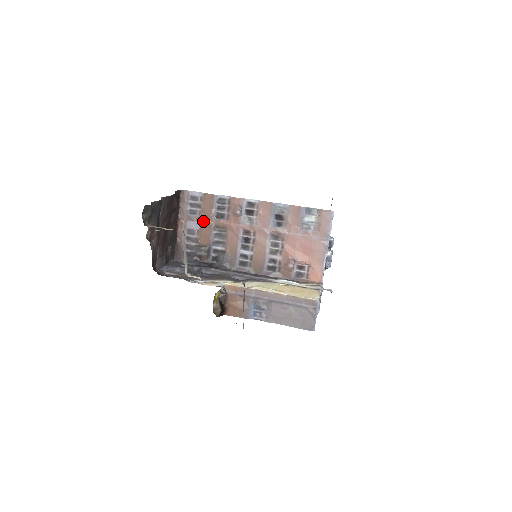
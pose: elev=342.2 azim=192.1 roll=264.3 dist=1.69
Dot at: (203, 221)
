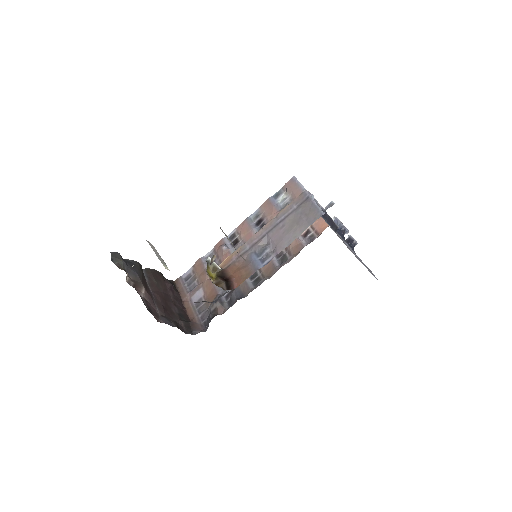
Dot at: (203, 284)
